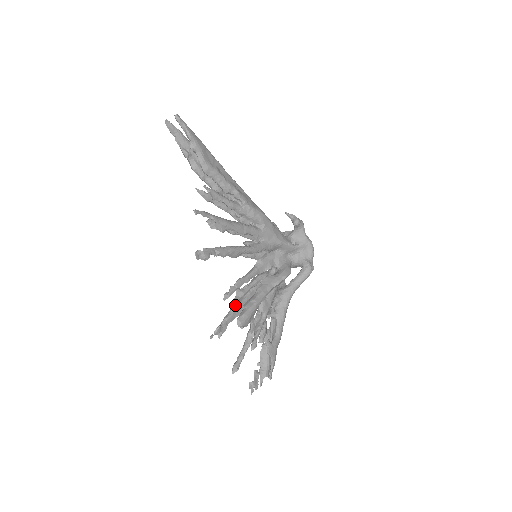
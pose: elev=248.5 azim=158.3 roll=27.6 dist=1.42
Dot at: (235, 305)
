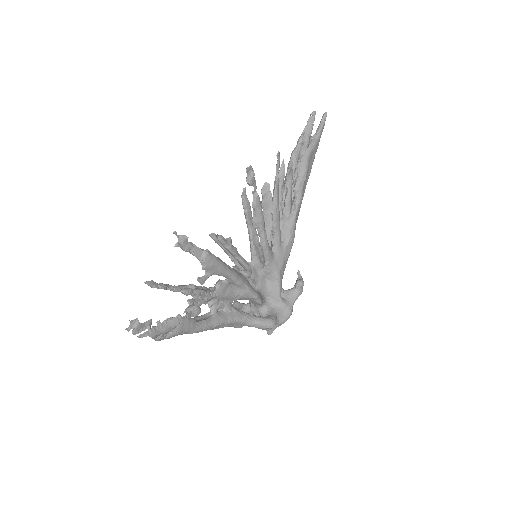
Dot at: occluded
